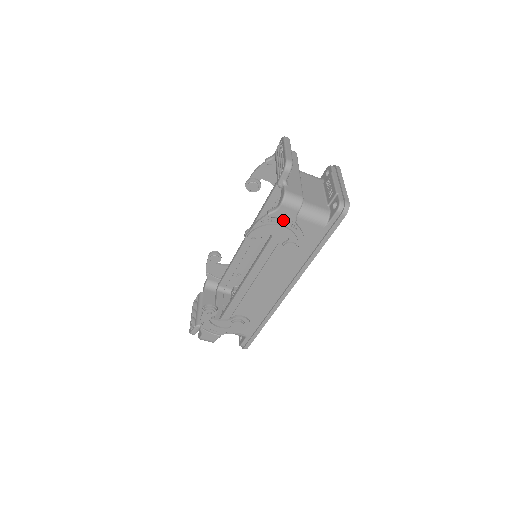
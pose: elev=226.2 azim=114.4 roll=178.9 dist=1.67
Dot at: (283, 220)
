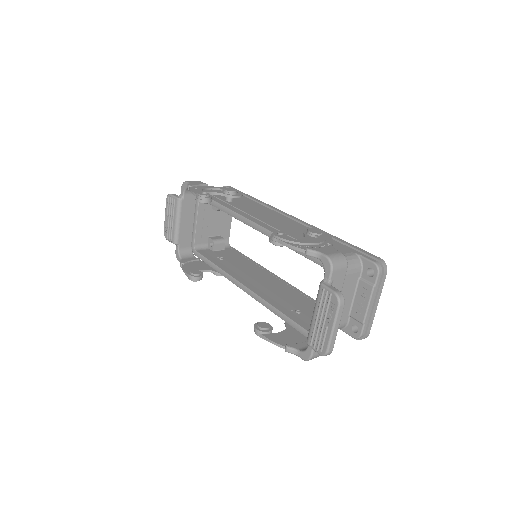
Dot at: occluded
